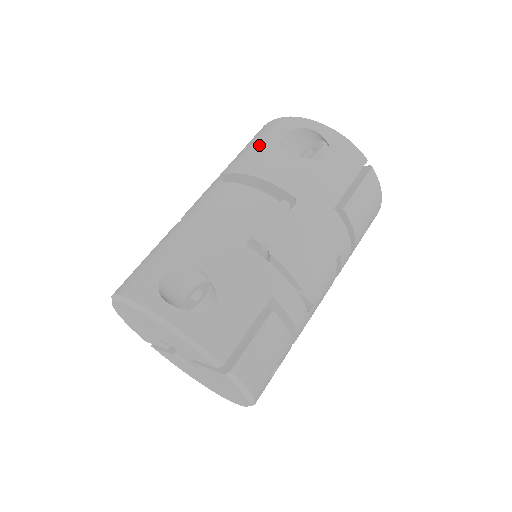
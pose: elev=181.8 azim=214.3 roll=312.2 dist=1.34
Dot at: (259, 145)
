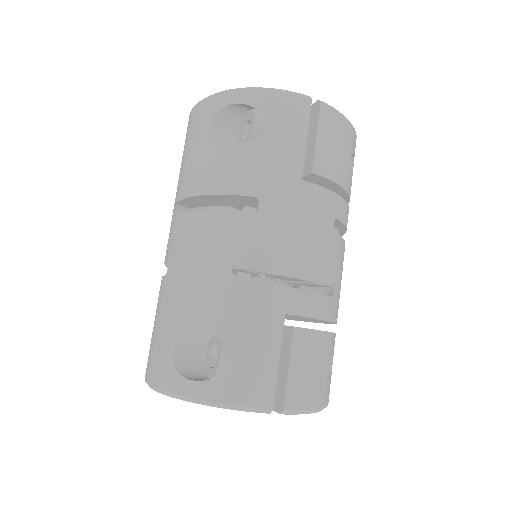
Dot at: (192, 151)
